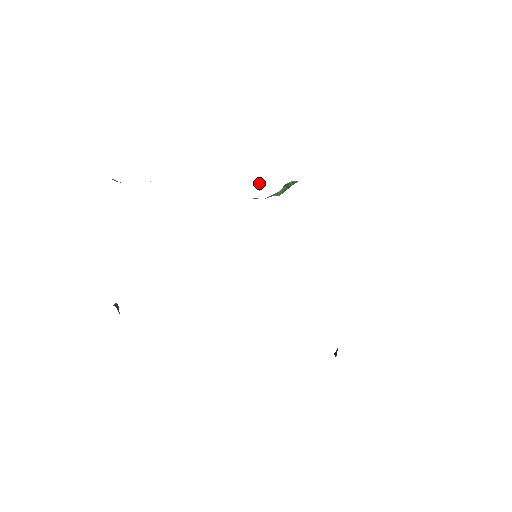
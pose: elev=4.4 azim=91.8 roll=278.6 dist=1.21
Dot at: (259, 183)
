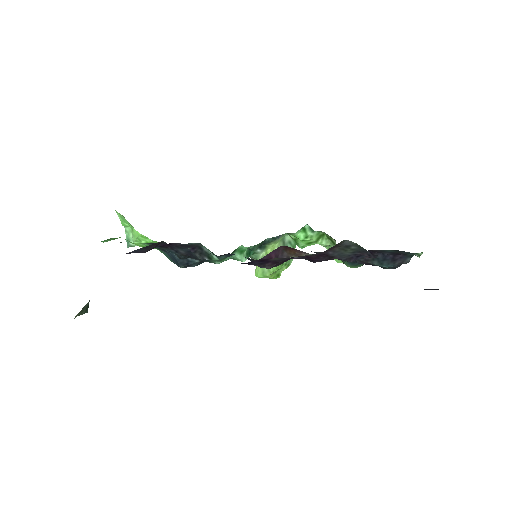
Dot at: occluded
